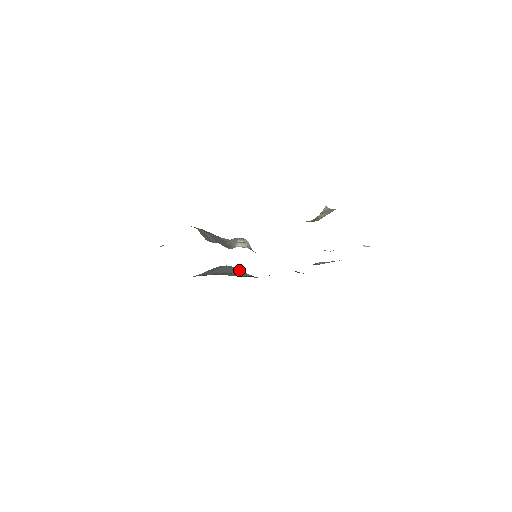
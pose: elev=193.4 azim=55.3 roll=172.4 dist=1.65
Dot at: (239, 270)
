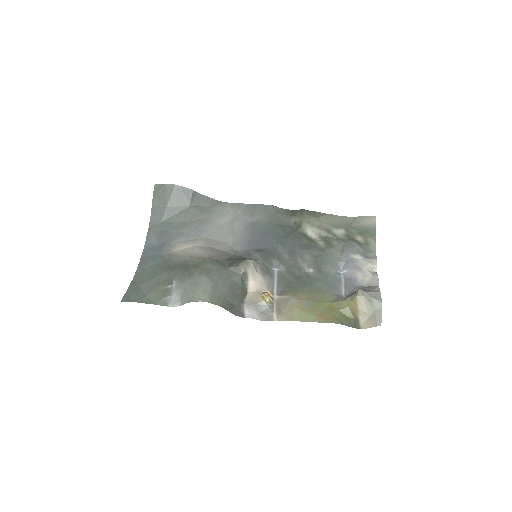
Dot at: (197, 193)
